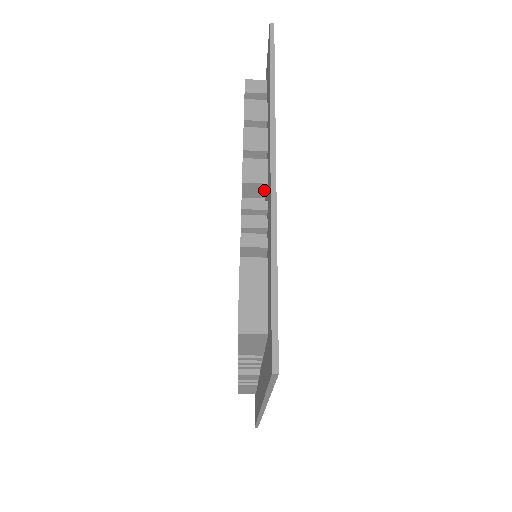
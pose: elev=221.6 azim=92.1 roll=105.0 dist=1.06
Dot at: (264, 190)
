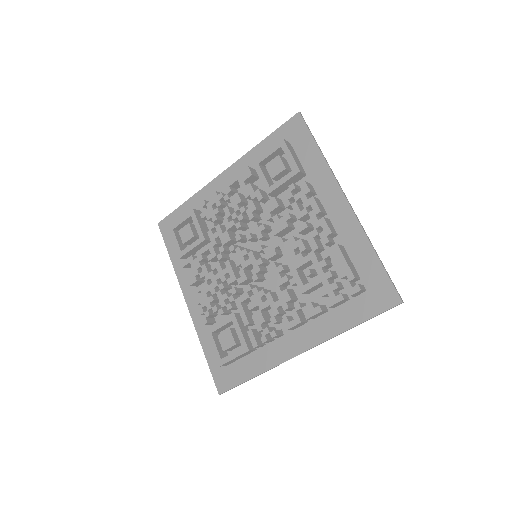
Dot at: occluded
